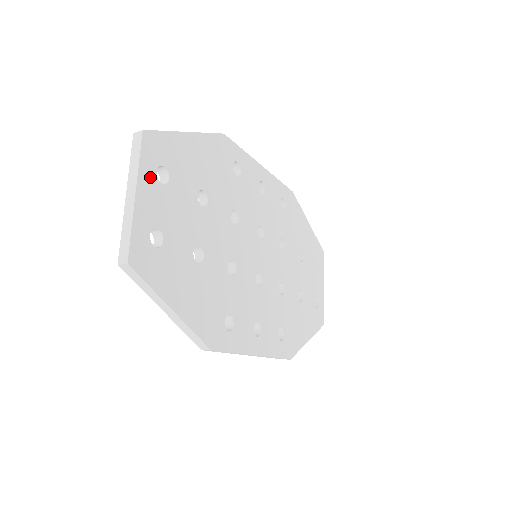
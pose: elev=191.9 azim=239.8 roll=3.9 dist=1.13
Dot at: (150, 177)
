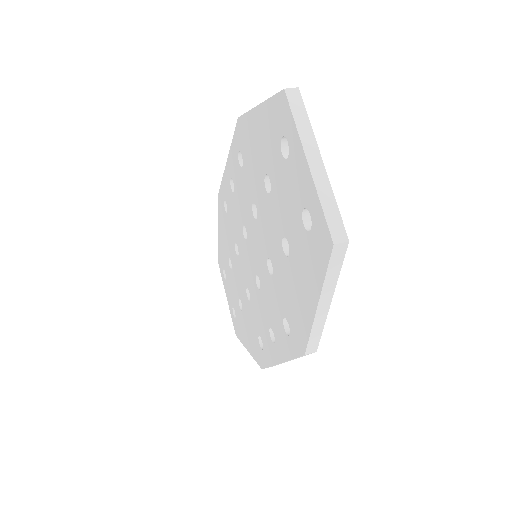
Dot at: occluded
